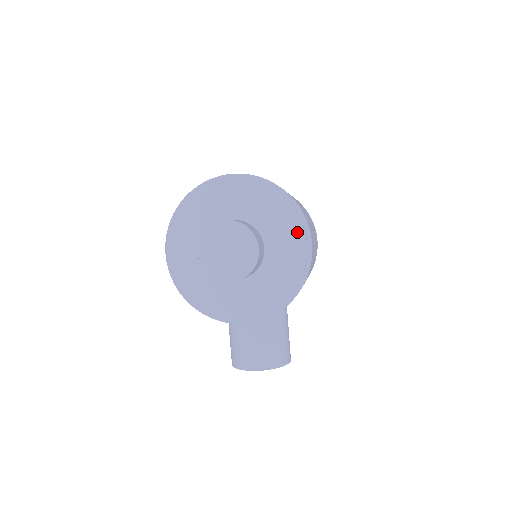
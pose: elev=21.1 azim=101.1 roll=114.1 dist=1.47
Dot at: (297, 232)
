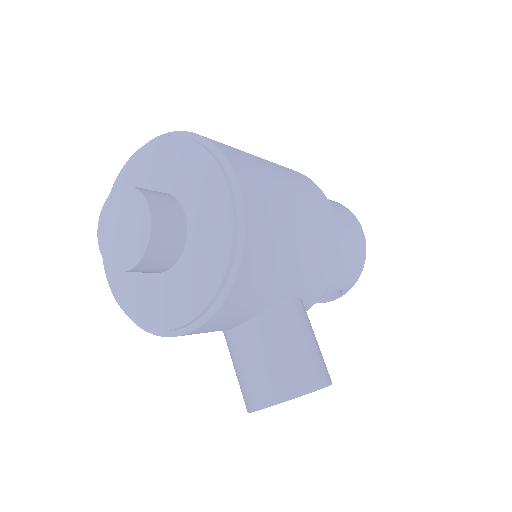
Dot at: (212, 174)
